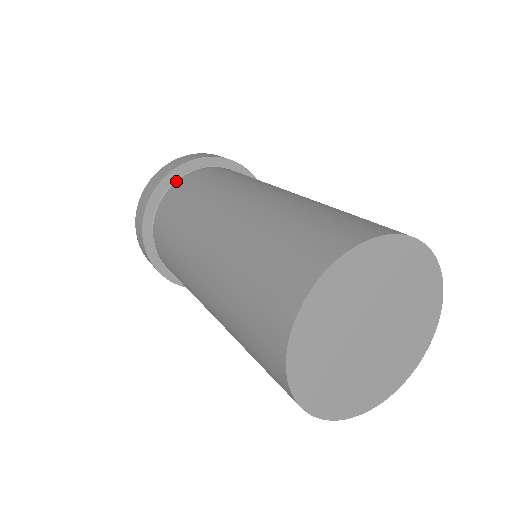
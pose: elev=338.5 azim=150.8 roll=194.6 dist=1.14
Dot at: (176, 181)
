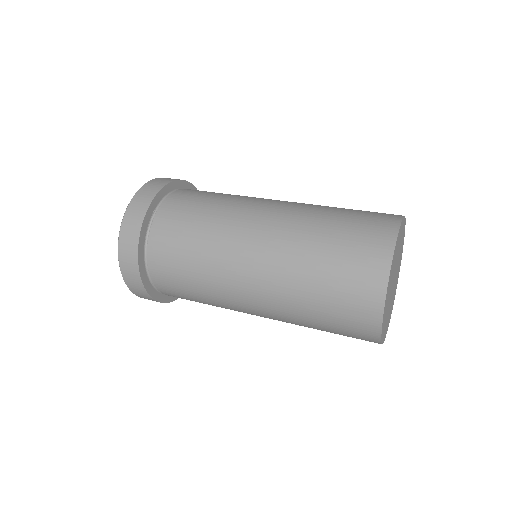
Dot at: (172, 192)
